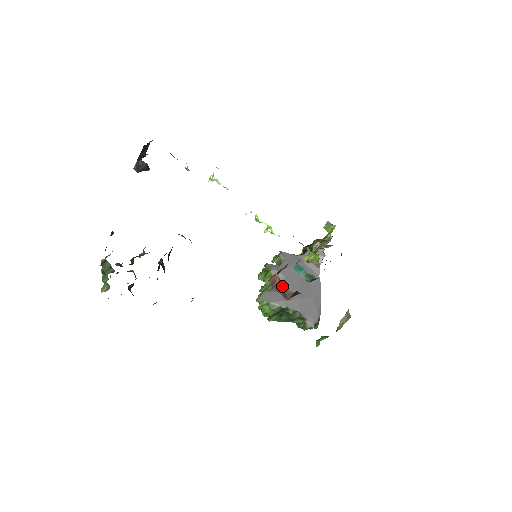
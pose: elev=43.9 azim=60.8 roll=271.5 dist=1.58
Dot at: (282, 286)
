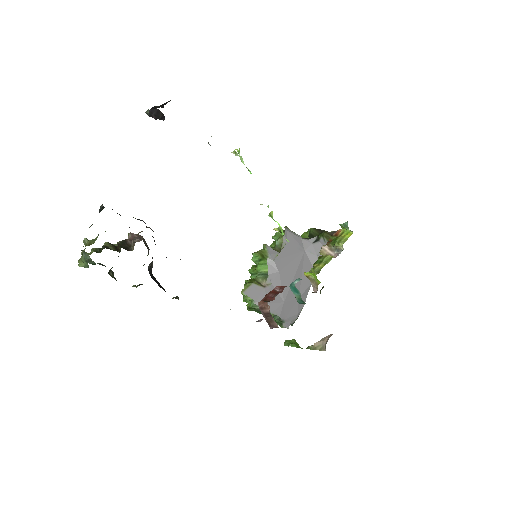
Dot at: (270, 317)
